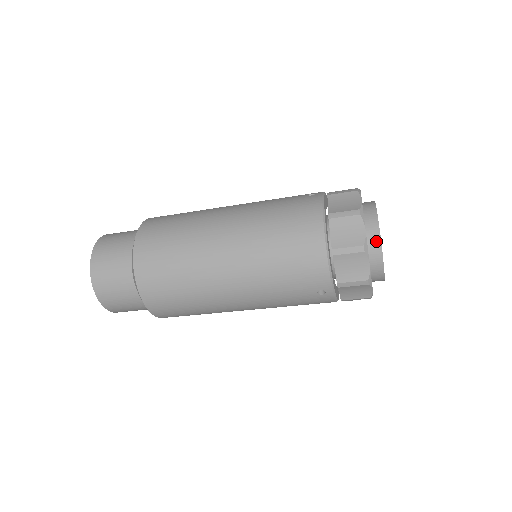
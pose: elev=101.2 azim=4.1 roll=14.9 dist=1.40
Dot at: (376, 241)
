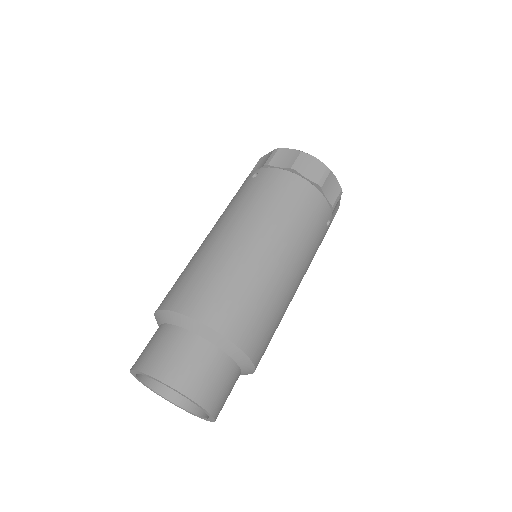
Dot at: occluded
